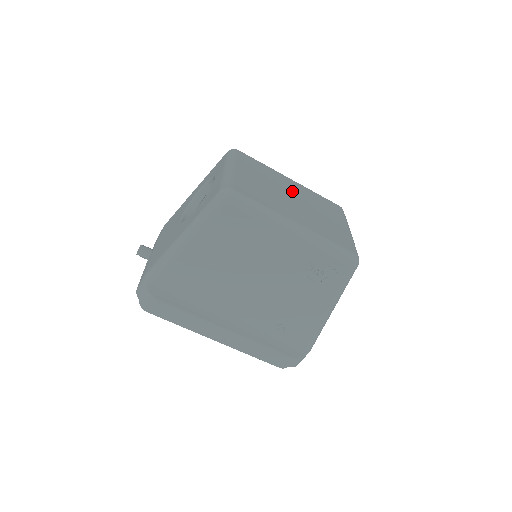
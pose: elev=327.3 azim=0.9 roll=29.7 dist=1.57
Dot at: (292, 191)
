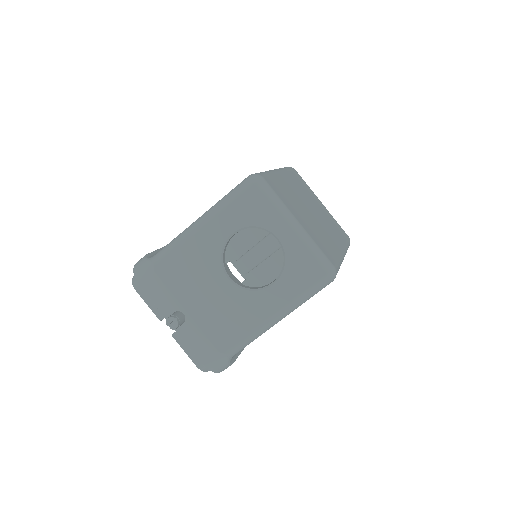
Dot at: (301, 197)
